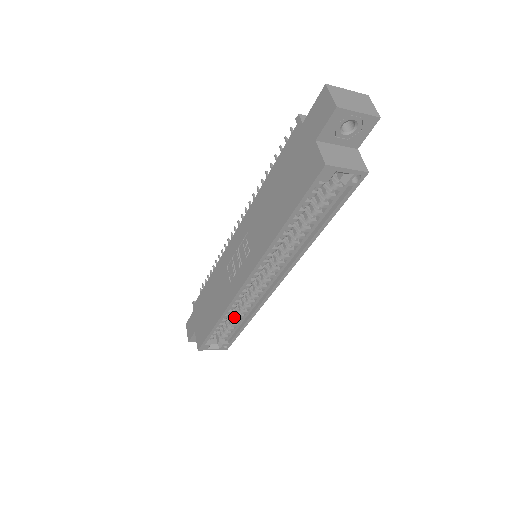
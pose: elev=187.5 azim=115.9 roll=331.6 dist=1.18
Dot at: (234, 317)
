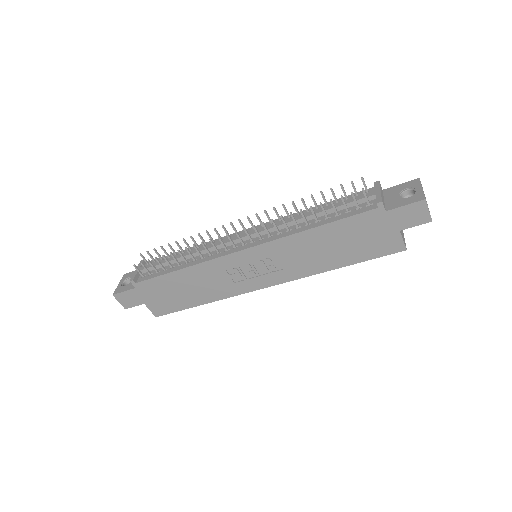
Dot at: occluded
